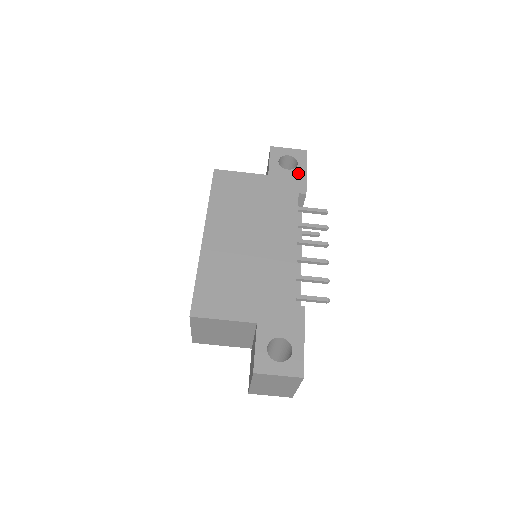
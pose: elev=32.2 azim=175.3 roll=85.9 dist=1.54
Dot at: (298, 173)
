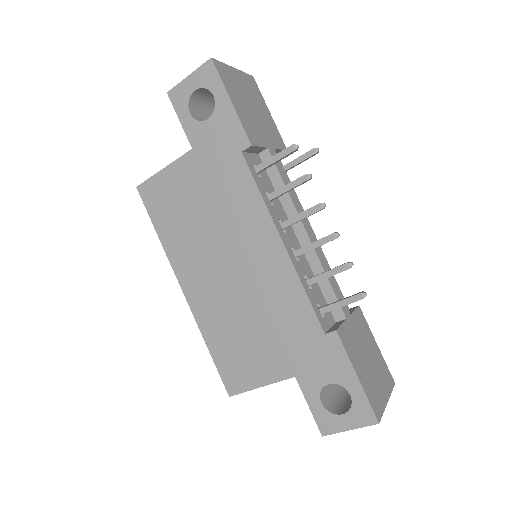
Dot at: (223, 115)
